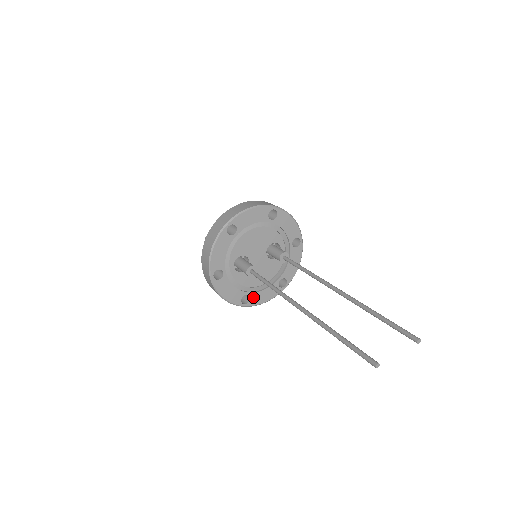
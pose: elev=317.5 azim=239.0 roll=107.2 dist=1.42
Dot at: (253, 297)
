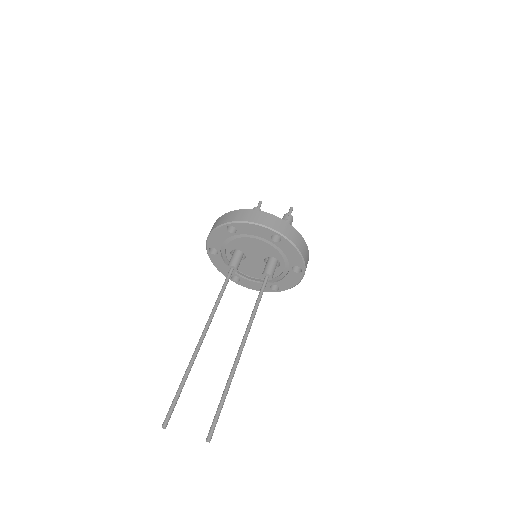
Dot at: (243, 281)
